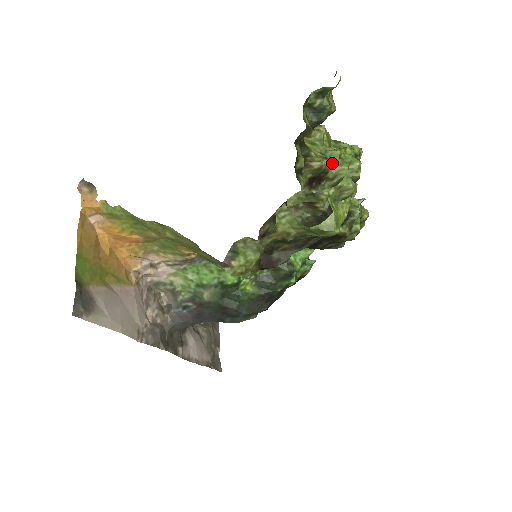
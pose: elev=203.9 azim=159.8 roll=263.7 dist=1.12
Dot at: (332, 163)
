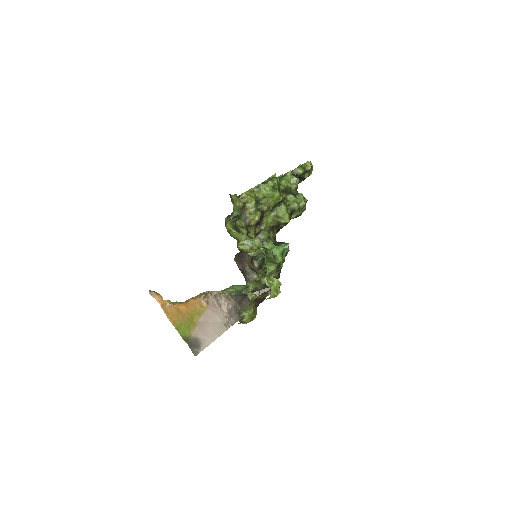
Dot at: (262, 203)
